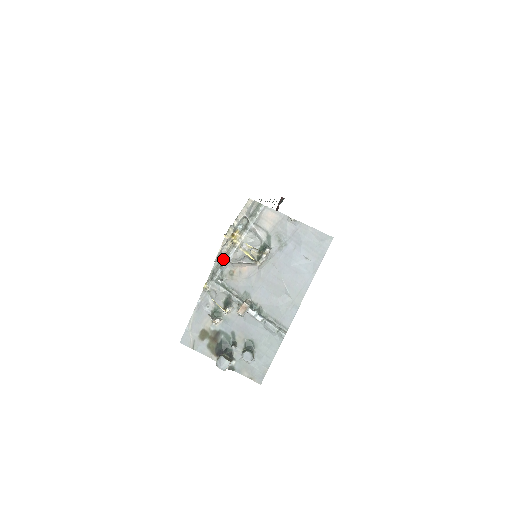
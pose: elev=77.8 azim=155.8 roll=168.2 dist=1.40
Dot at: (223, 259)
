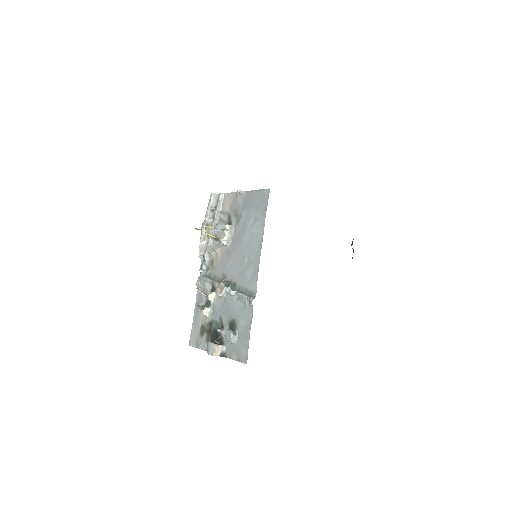
Dot at: (204, 253)
